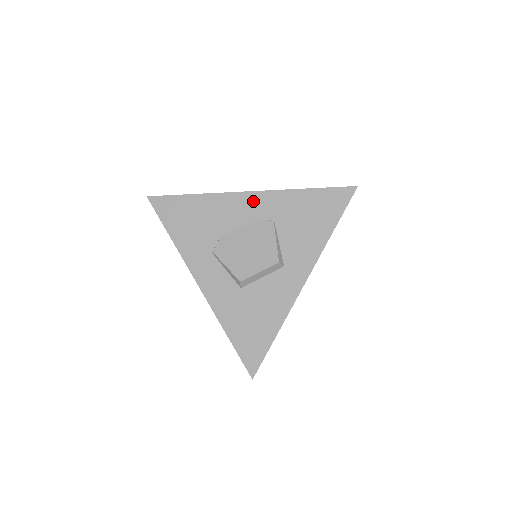
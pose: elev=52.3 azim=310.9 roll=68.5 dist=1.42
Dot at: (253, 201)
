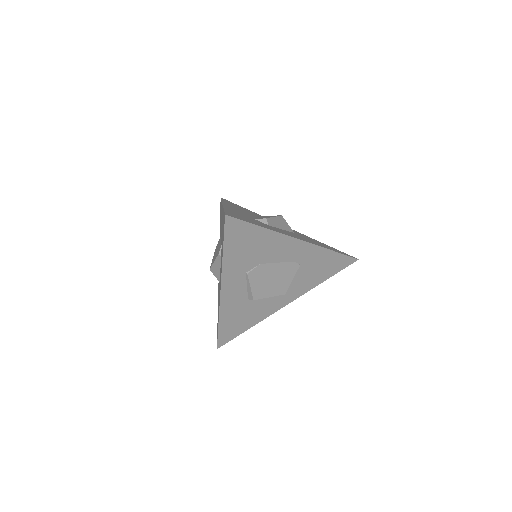
Dot at: (298, 248)
